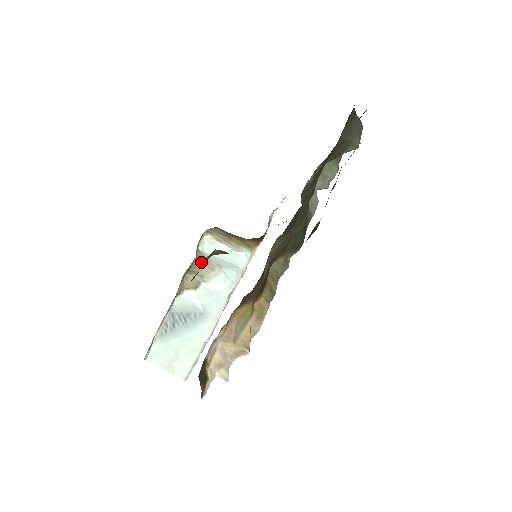
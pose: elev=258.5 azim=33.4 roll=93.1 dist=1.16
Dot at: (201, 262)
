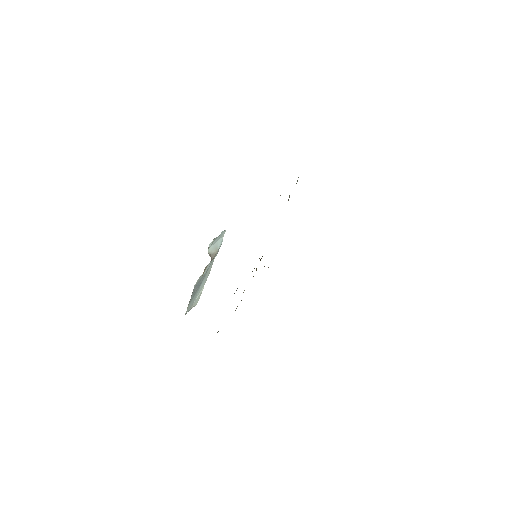
Dot at: occluded
